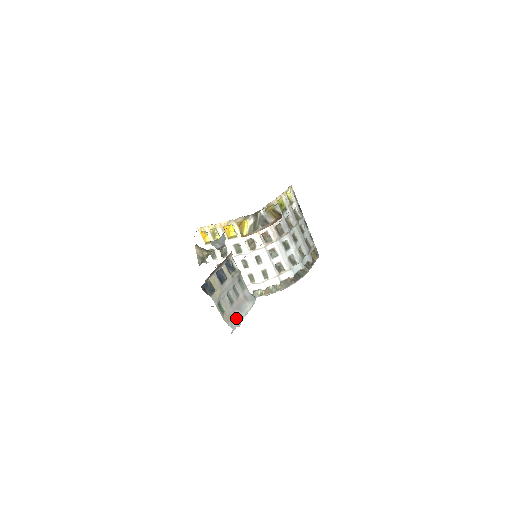
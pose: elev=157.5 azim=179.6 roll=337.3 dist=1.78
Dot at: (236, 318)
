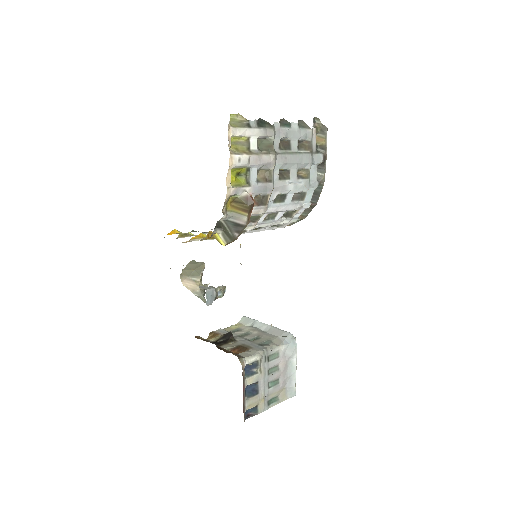
Dot at: (291, 385)
